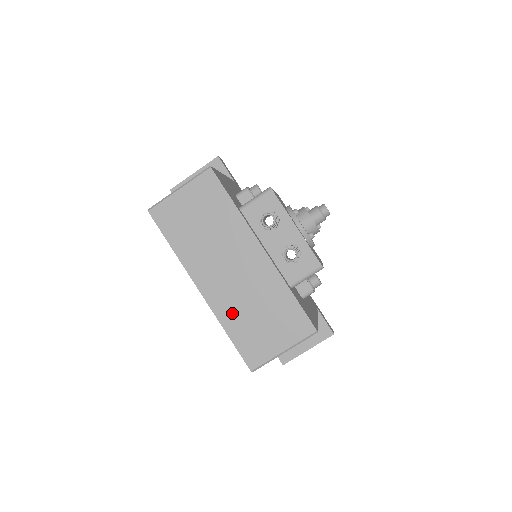
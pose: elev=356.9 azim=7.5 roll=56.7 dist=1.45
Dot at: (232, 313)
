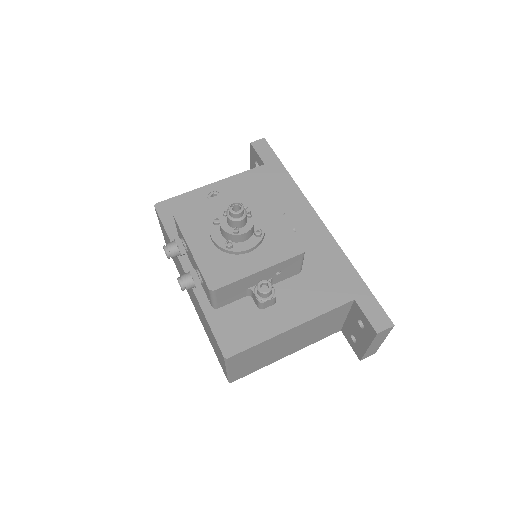
Dot at: (205, 329)
